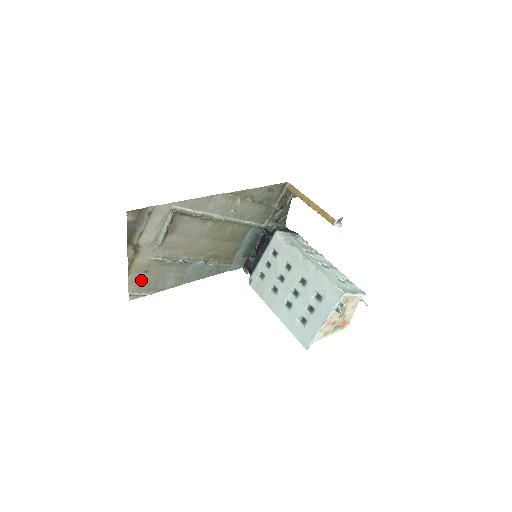
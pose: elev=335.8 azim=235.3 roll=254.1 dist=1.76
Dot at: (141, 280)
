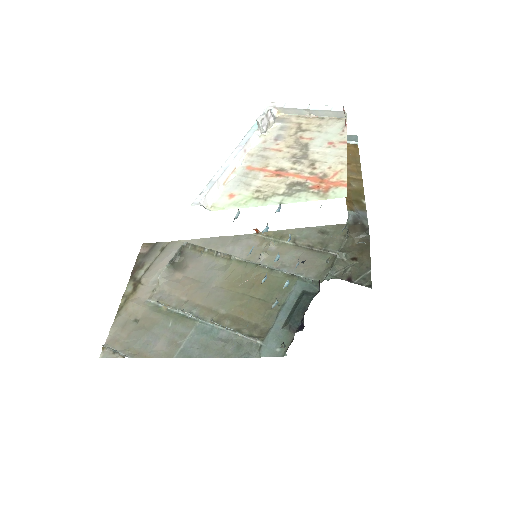
Dot at: (126, 330)
